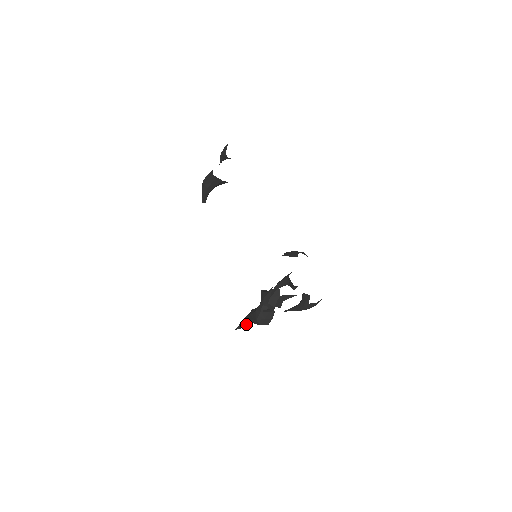
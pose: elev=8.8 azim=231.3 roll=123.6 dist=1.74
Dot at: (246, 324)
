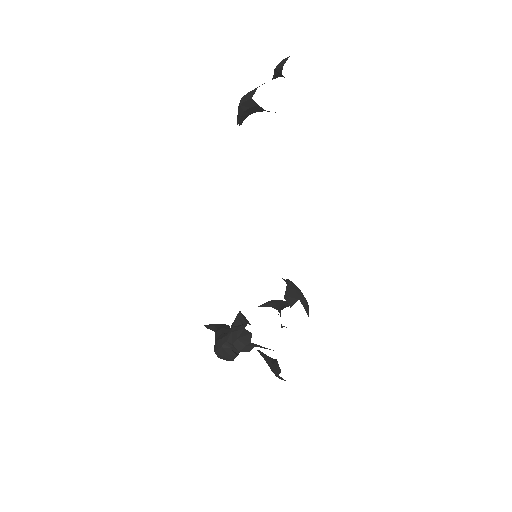
Dot at: occluded
